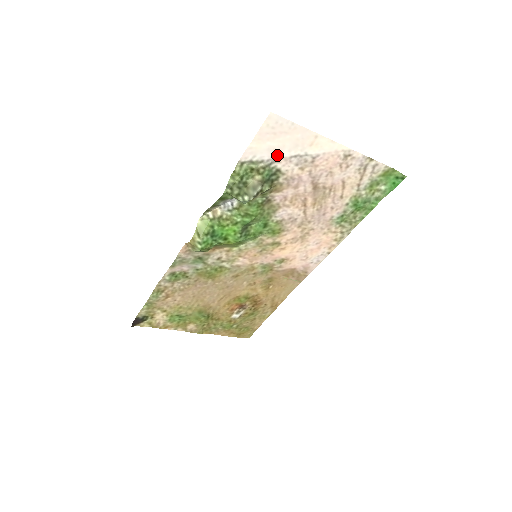
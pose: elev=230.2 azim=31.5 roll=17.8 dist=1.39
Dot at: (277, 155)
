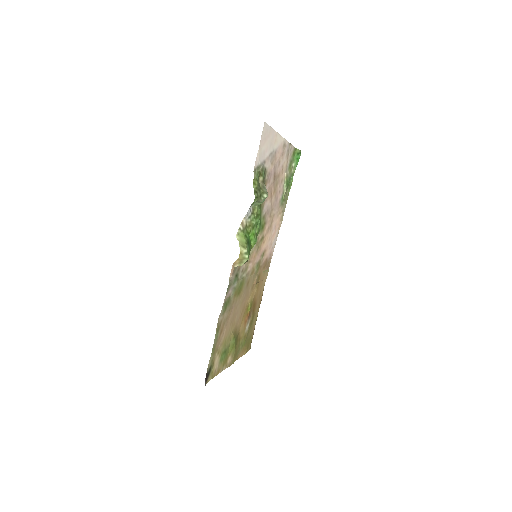
Dot at: (265, 157)
